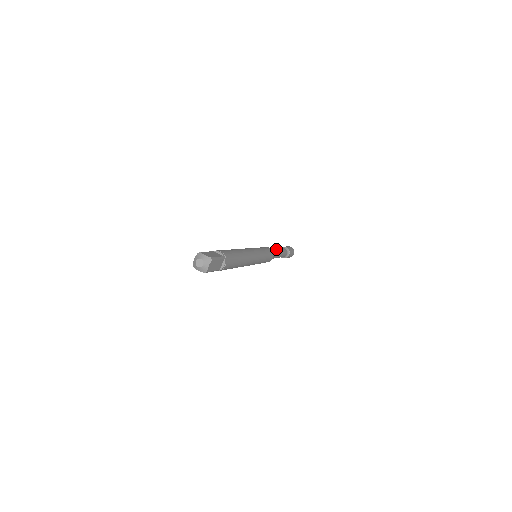
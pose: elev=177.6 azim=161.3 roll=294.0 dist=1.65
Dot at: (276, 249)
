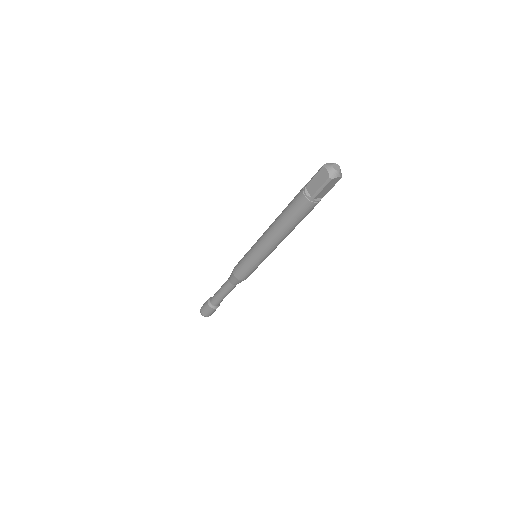
Dot at: occluded
